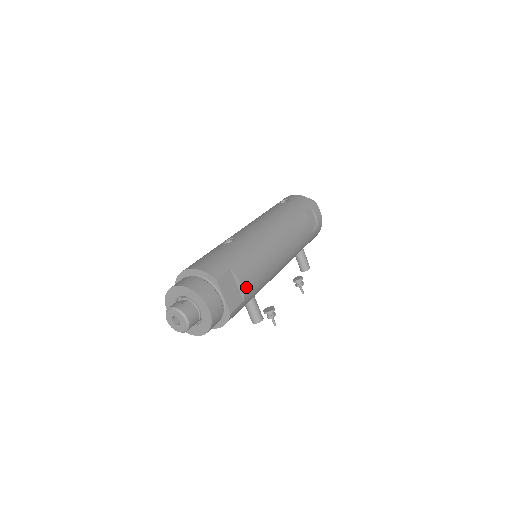
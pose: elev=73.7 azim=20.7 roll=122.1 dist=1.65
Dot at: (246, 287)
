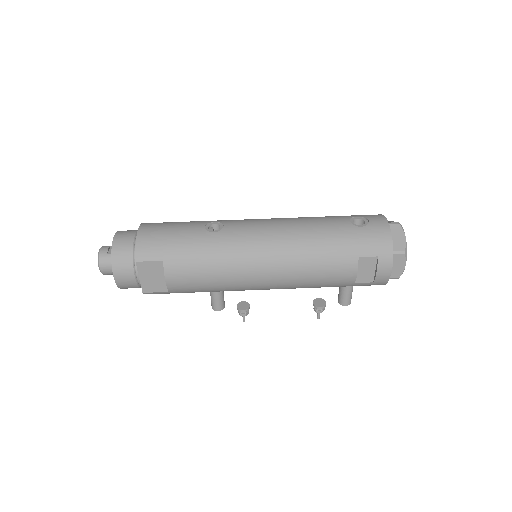
Dot at: (174, 285)
